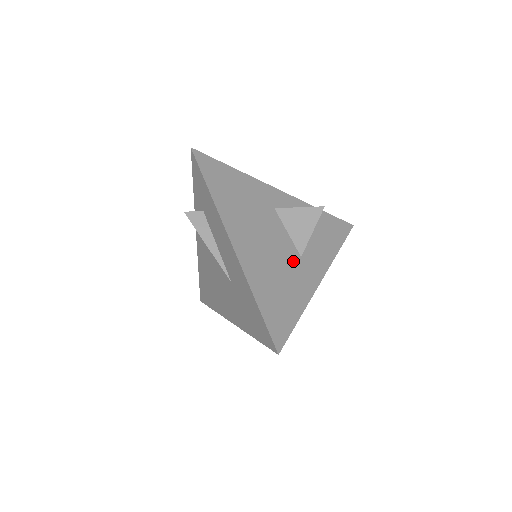
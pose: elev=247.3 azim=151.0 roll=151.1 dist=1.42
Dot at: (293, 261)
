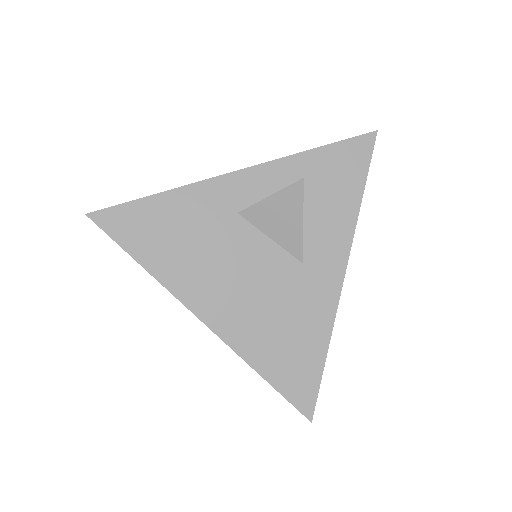
Dot at: (292, 279)
